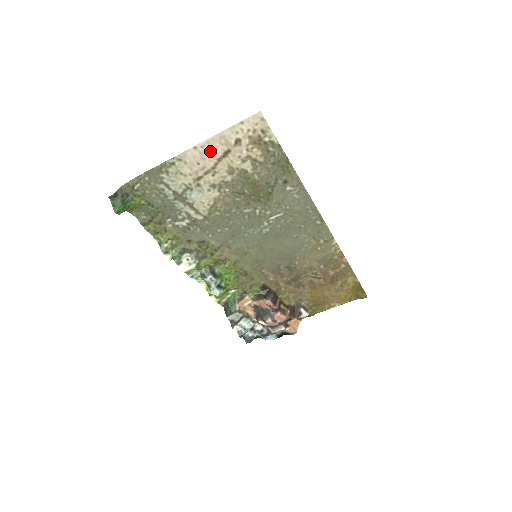
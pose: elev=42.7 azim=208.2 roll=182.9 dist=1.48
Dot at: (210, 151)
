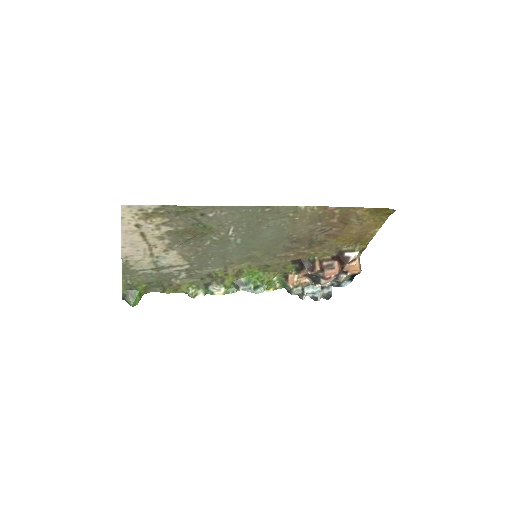
Dot at: (133, 241)
